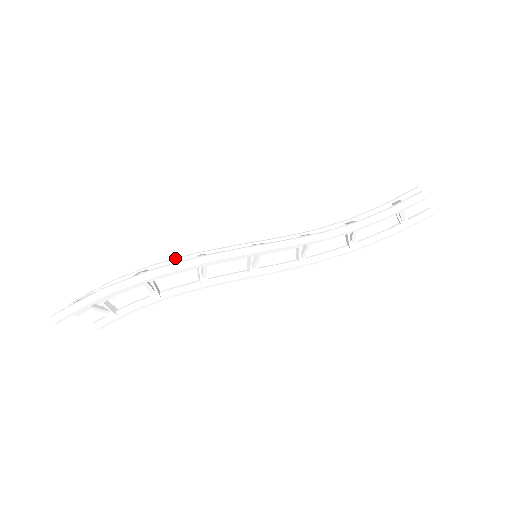
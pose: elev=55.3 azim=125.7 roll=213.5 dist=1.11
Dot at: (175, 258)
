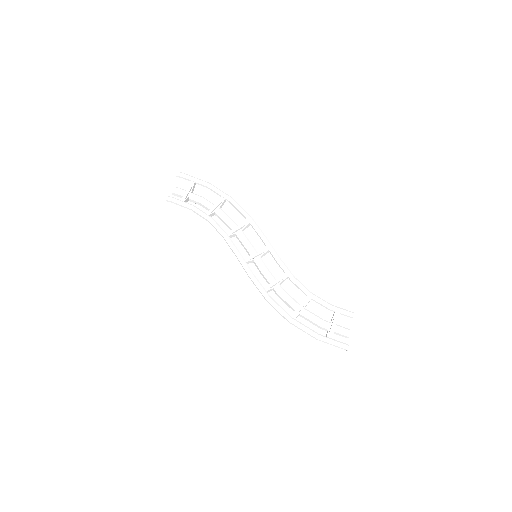
Dot at: occluded
